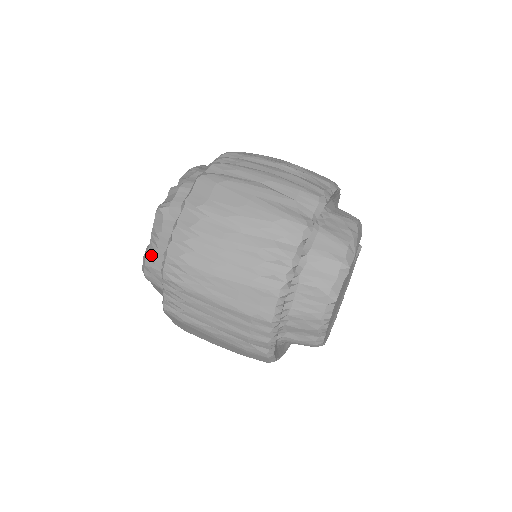
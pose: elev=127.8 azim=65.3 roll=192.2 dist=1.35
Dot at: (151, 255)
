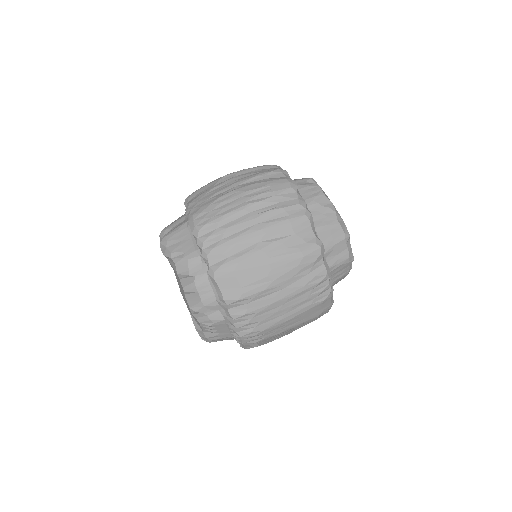
Dot at: (211, 335)
